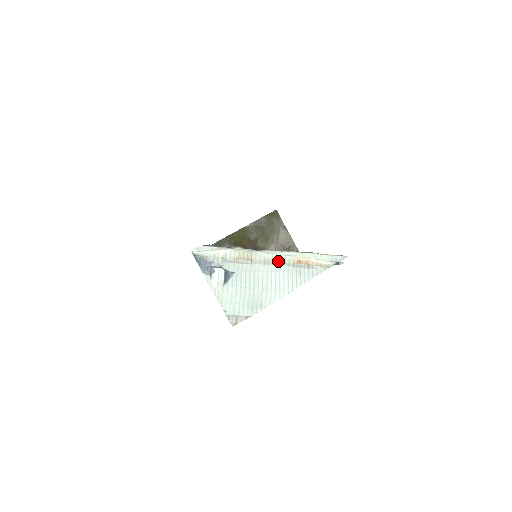
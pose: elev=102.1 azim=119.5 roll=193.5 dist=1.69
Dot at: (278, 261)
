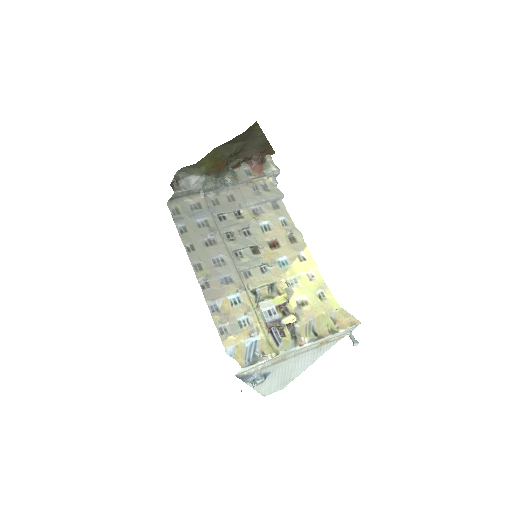
Dot at: (305, 351)
